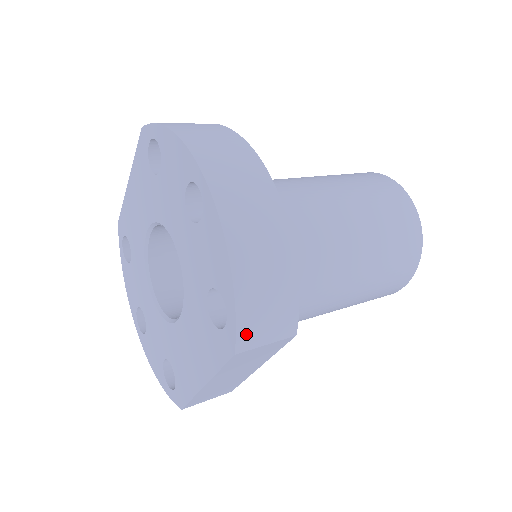
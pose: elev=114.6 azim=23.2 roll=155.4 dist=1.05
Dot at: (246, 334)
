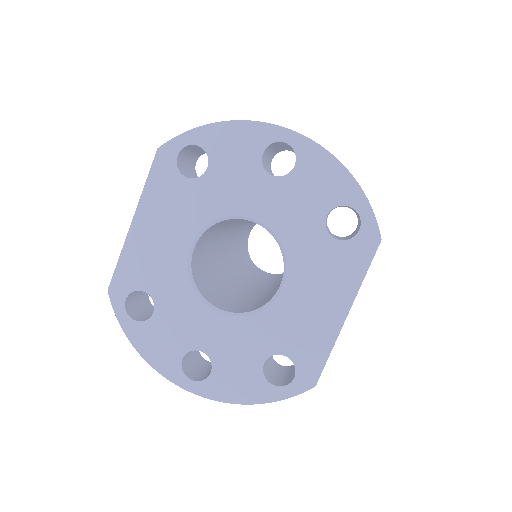
Dot at: (377, 224)
